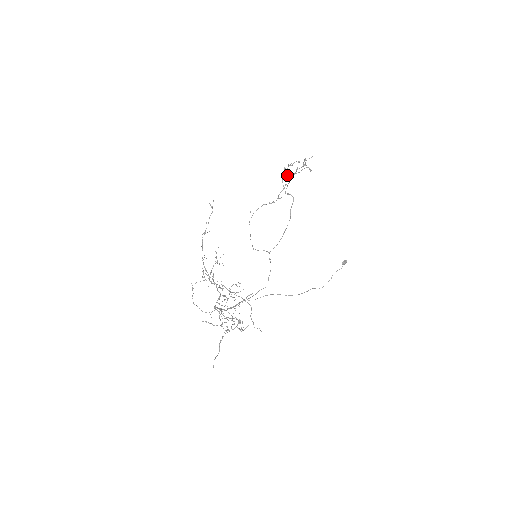
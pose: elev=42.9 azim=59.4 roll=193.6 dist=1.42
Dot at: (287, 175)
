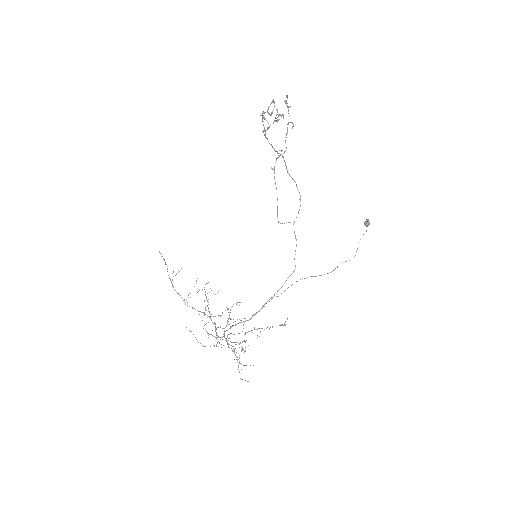
Dot at: (268, 128)
